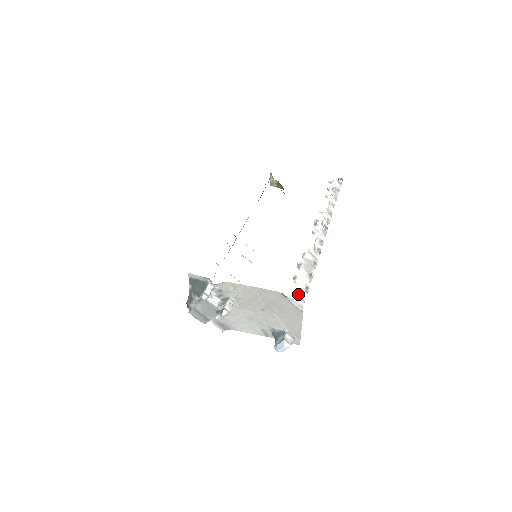
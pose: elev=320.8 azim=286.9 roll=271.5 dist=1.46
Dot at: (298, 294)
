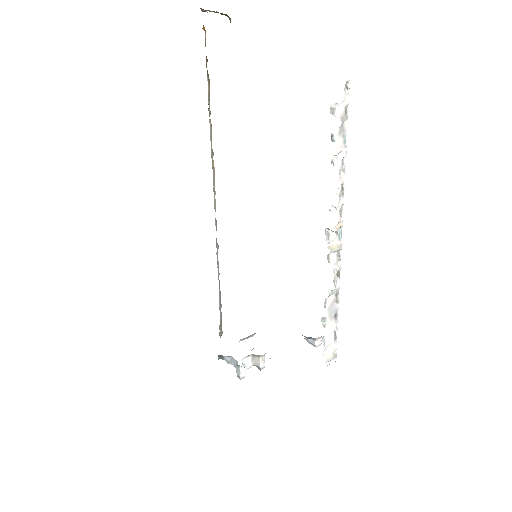
Dot at: (330, 353)
